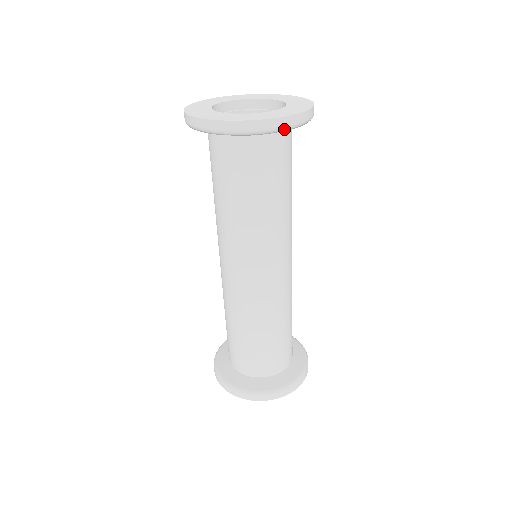
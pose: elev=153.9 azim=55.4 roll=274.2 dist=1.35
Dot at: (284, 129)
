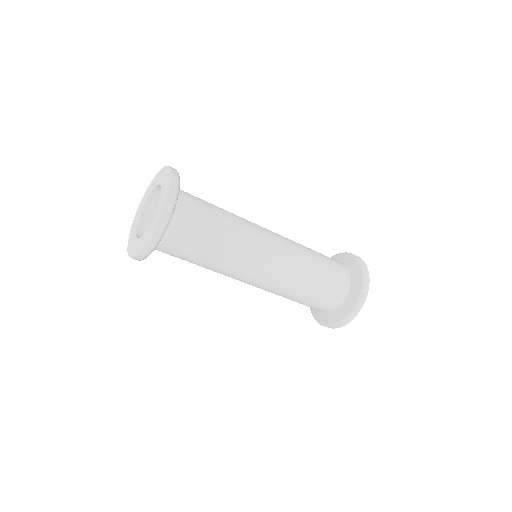
Dot at: (153, 250)
